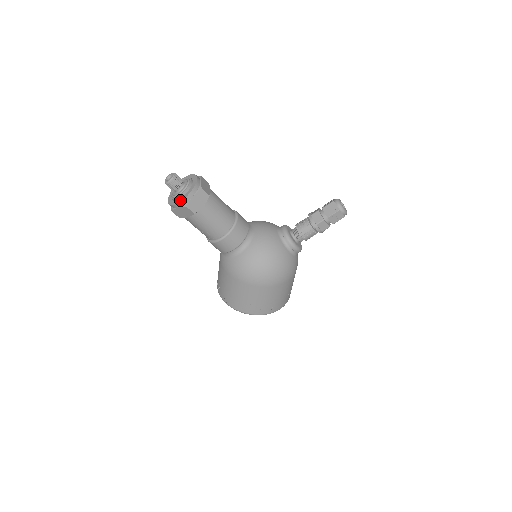
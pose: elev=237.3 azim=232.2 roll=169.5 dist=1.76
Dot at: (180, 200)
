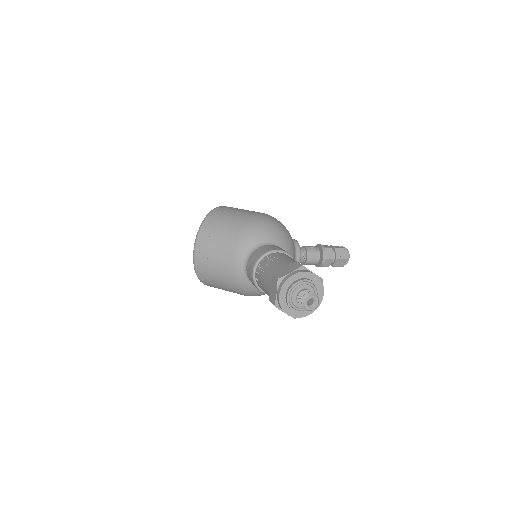
Dot at: (297, 316)
